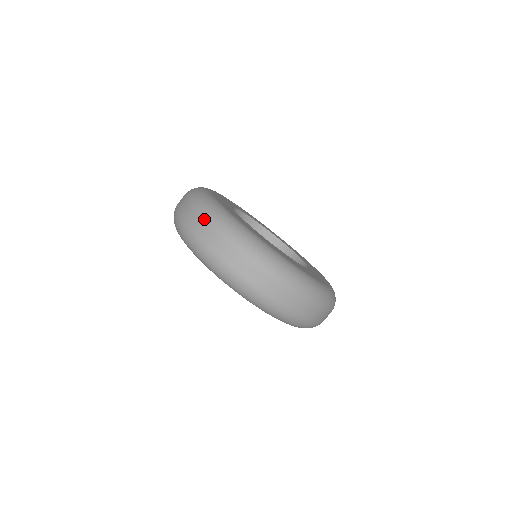
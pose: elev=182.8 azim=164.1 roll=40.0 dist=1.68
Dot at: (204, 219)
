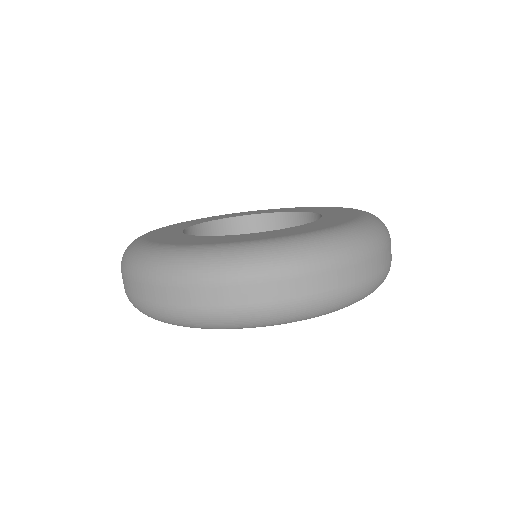
Dot at: (150, 281)
